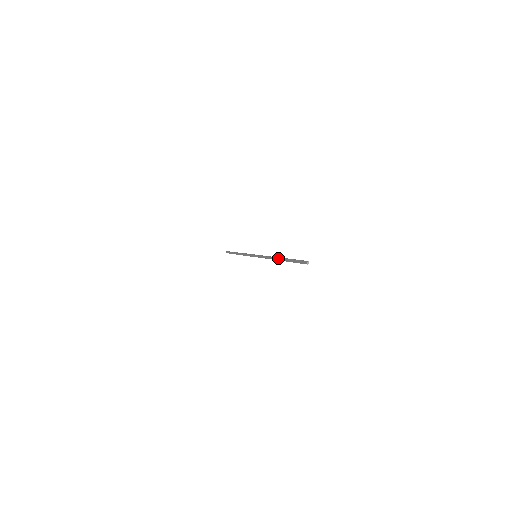
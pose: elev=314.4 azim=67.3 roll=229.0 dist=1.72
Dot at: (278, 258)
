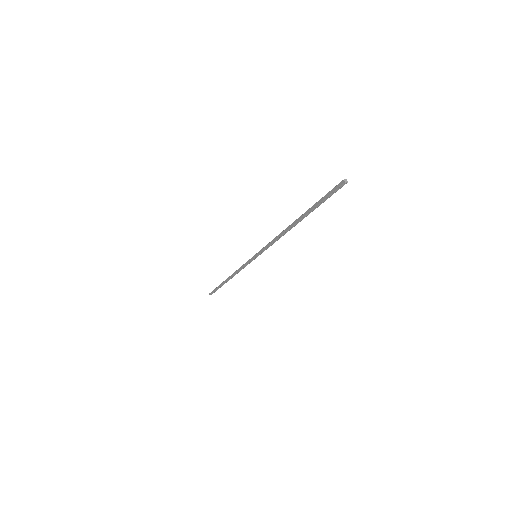
Dot at: occluded
